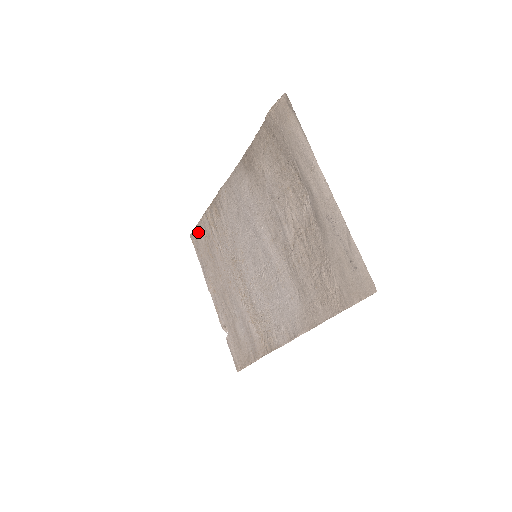
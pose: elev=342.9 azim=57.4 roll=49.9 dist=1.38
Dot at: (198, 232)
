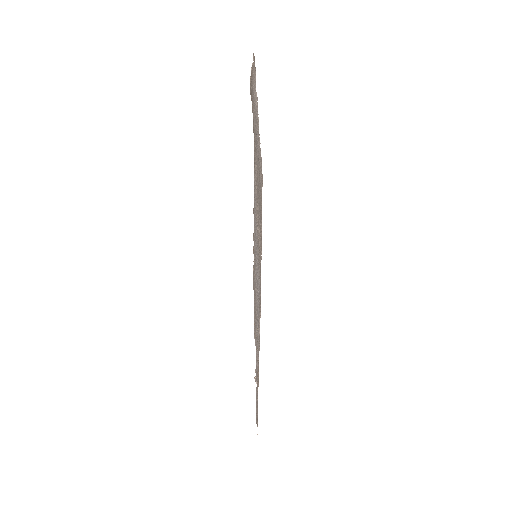
Dot at: (253, 274)
